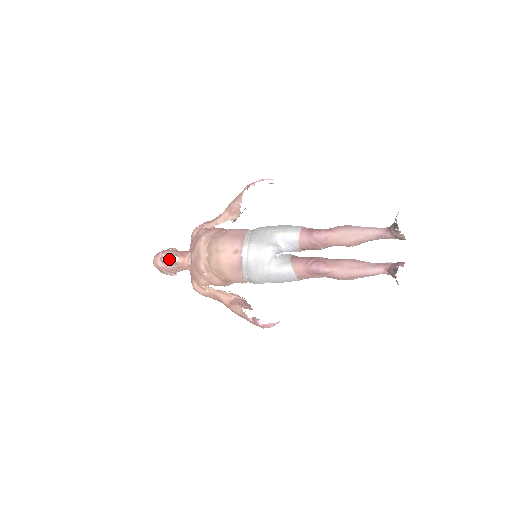
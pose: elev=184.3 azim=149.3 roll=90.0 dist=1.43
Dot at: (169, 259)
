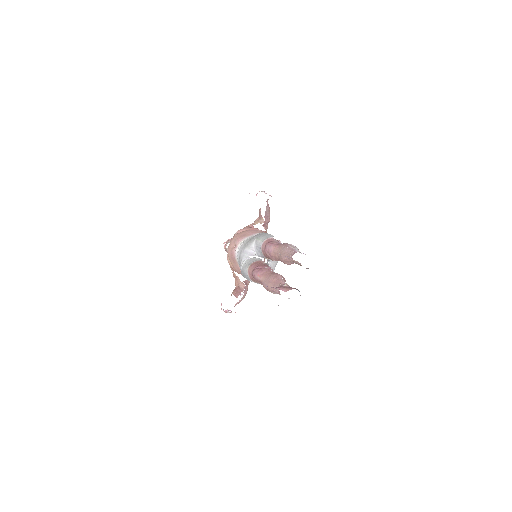
Dot at: (226, 244)
